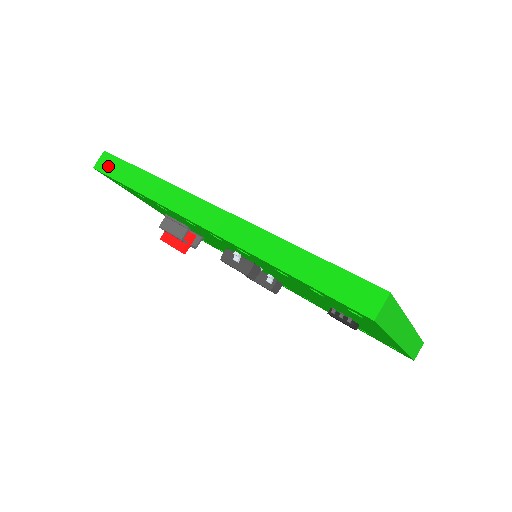
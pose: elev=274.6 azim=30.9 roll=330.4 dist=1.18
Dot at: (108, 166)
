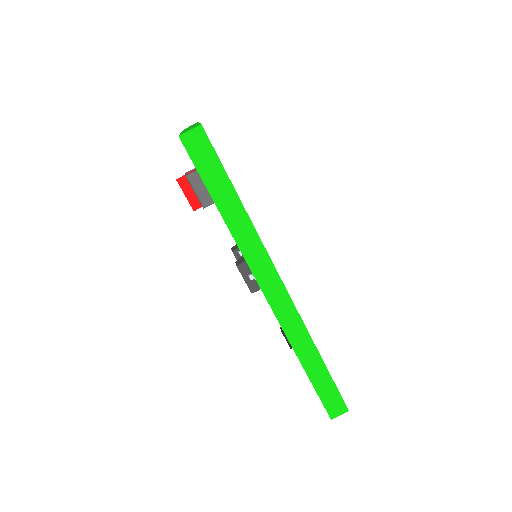
Dot at: (199, 152)
